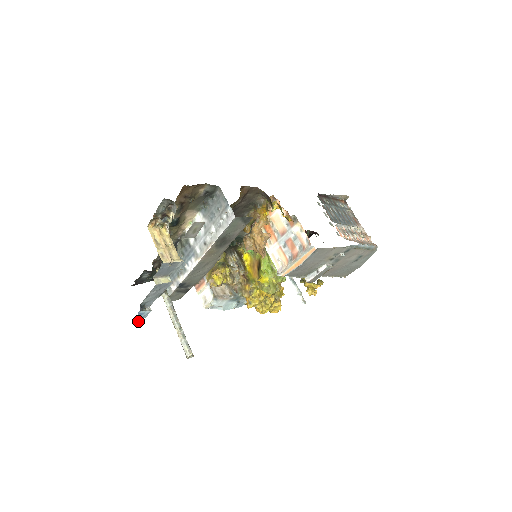
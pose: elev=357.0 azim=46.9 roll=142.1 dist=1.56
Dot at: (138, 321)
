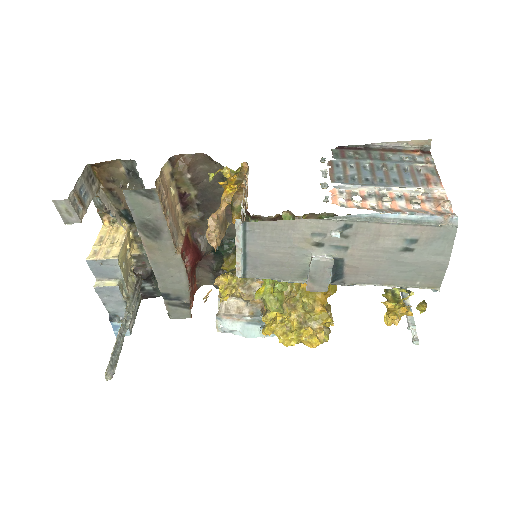
Dot at: occluded
